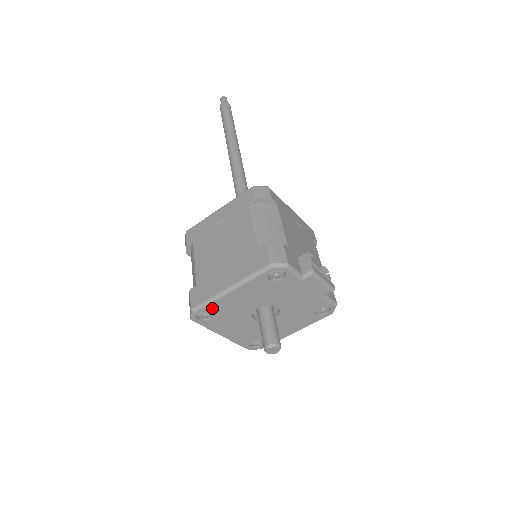
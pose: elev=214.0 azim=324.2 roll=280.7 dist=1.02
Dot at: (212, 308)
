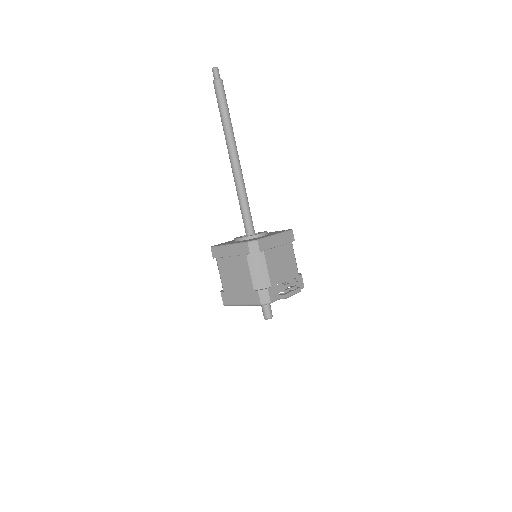
Dot at: occluded
